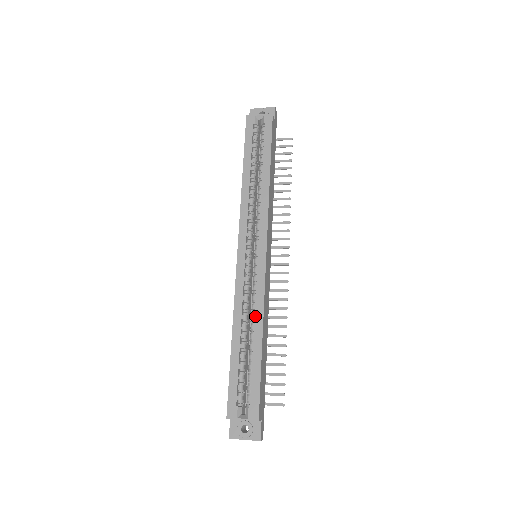
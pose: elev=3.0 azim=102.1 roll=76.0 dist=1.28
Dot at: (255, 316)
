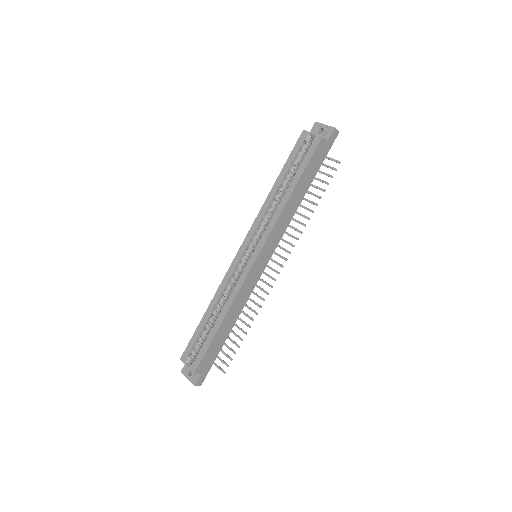
Dot at: (226, 303)
